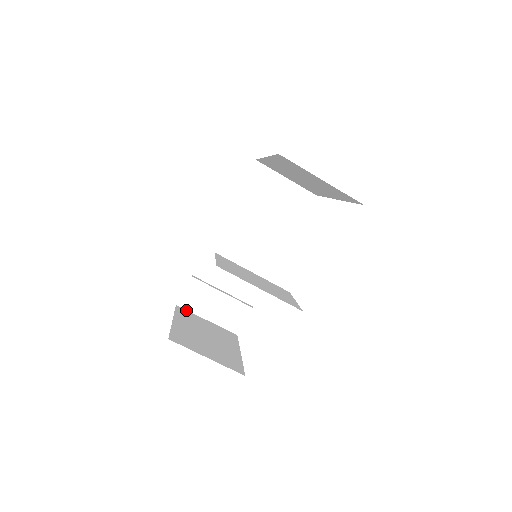
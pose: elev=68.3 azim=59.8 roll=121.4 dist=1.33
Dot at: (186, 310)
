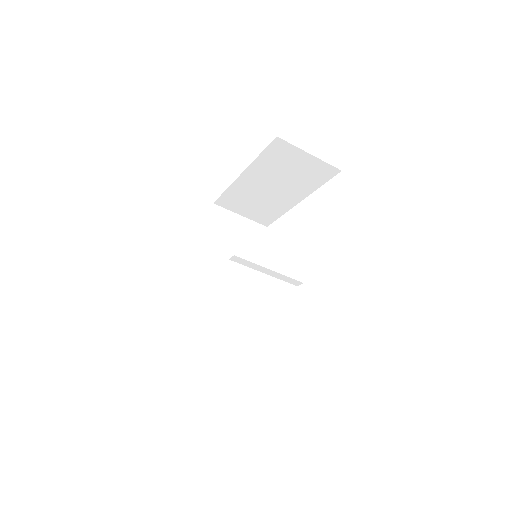
Dot at: occluded
